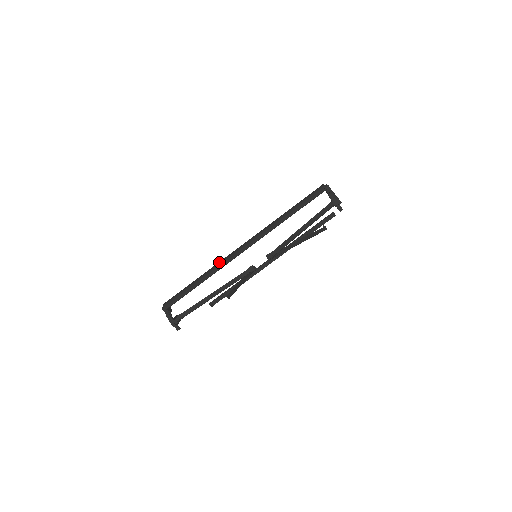
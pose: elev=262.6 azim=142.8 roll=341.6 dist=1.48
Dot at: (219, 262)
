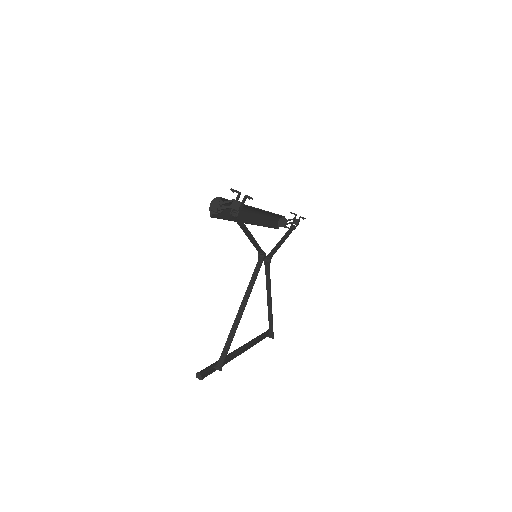
Dot at: (243, 209)
